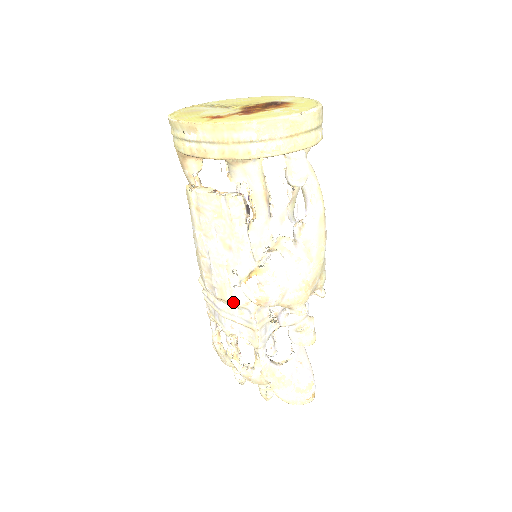
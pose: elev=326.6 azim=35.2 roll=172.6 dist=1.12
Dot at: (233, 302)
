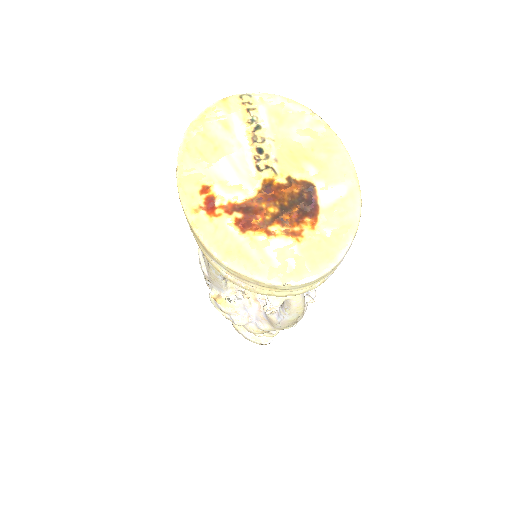
Dot at: occluded
